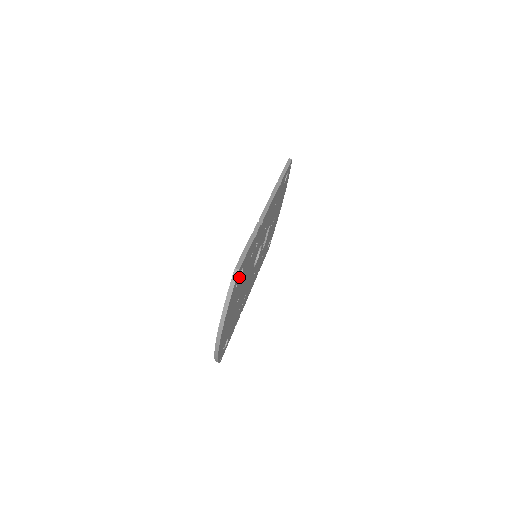
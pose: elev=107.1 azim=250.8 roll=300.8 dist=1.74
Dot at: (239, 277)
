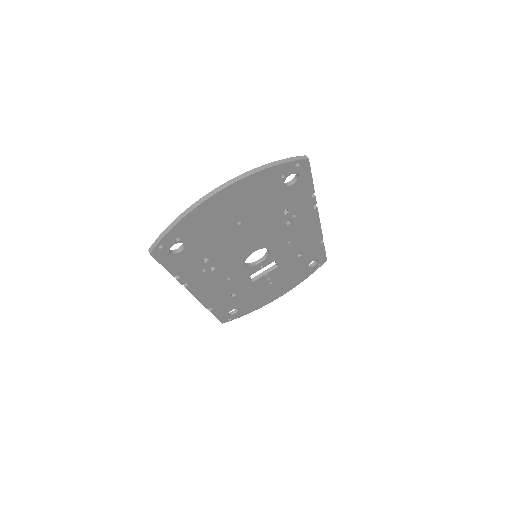
Dot at: (284, 184)
